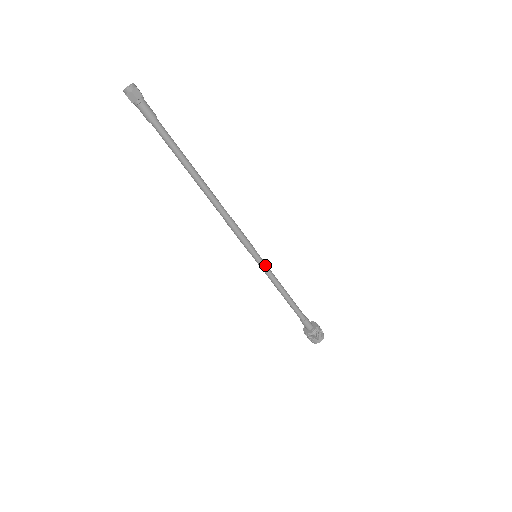
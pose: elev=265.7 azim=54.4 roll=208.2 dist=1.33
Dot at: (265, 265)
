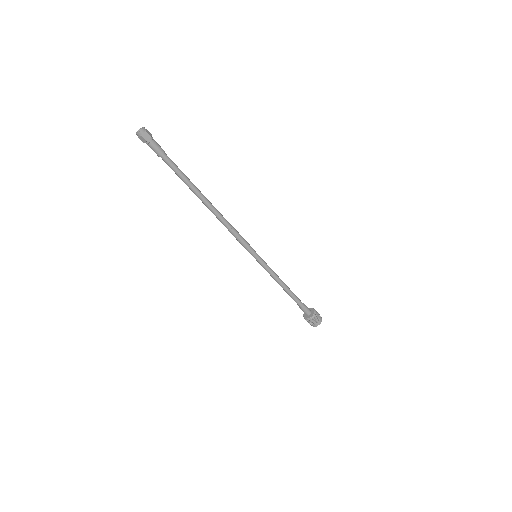
Dot at: (264, 264)
